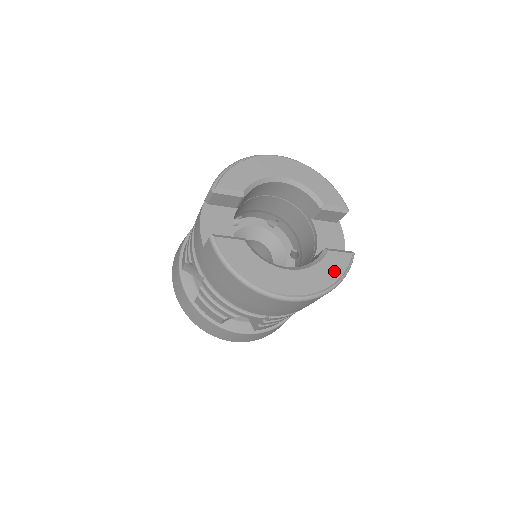
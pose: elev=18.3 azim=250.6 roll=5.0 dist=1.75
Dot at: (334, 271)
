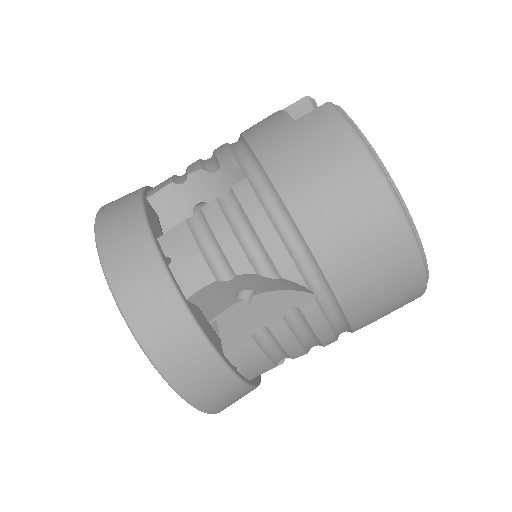
Dot at: occluded
